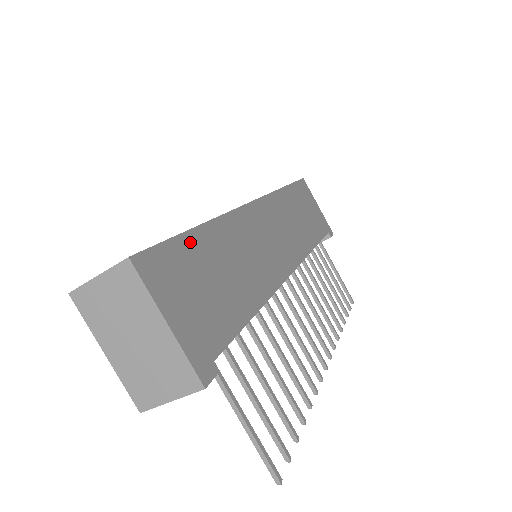
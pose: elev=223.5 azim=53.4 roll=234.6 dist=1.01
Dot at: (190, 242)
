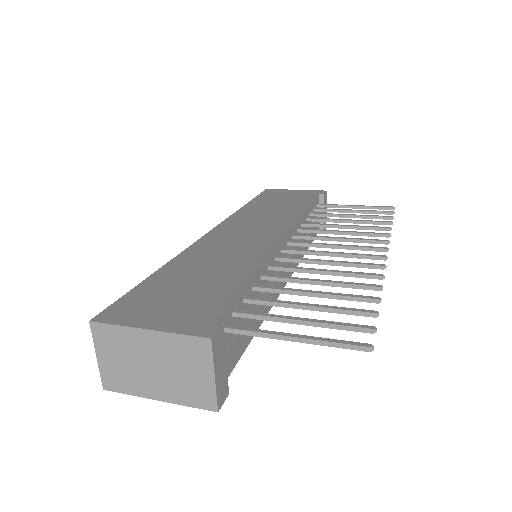
Dot at: (151, 283)
